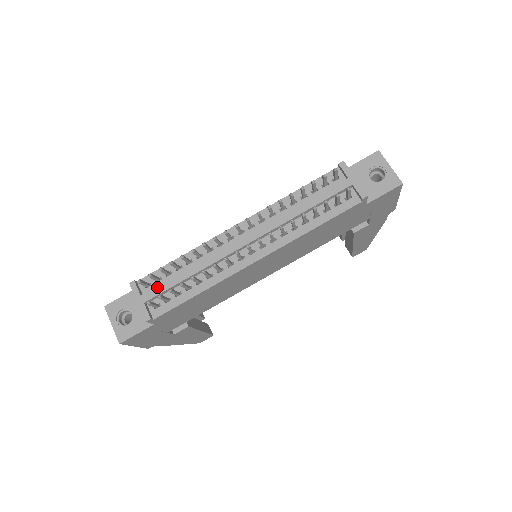
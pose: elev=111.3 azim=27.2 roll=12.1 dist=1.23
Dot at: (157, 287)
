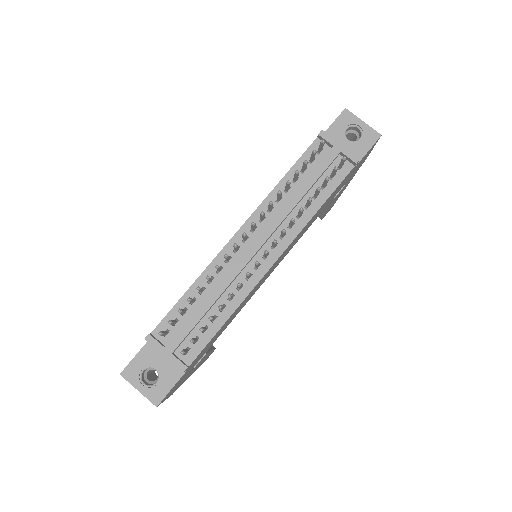
Dot at: (179, 331)
